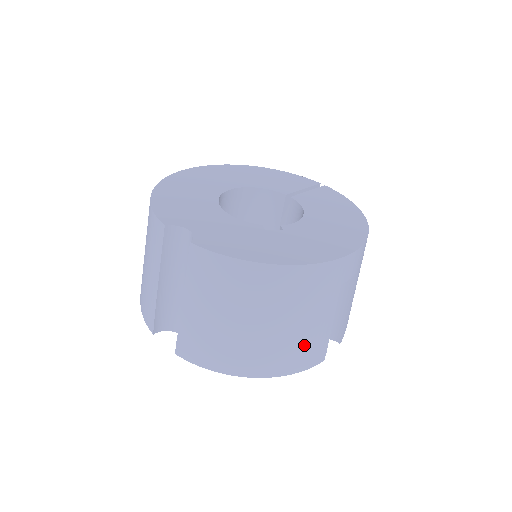
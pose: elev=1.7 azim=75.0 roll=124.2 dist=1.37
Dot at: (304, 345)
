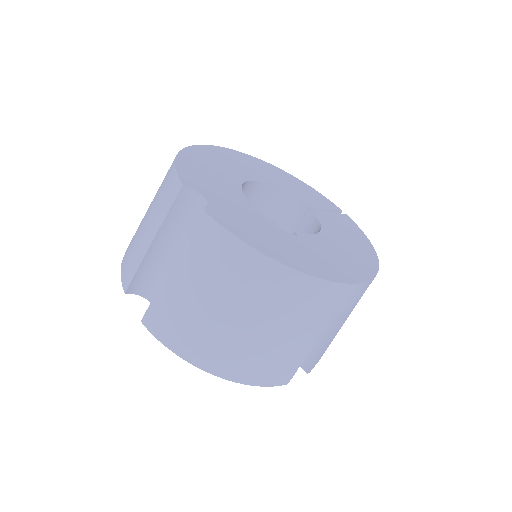
Dot at: (276, 359)
